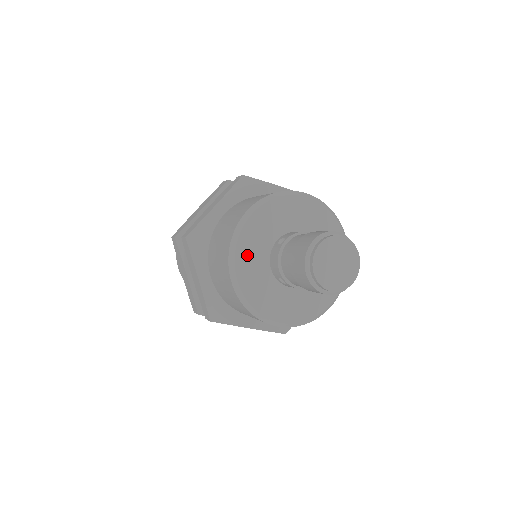
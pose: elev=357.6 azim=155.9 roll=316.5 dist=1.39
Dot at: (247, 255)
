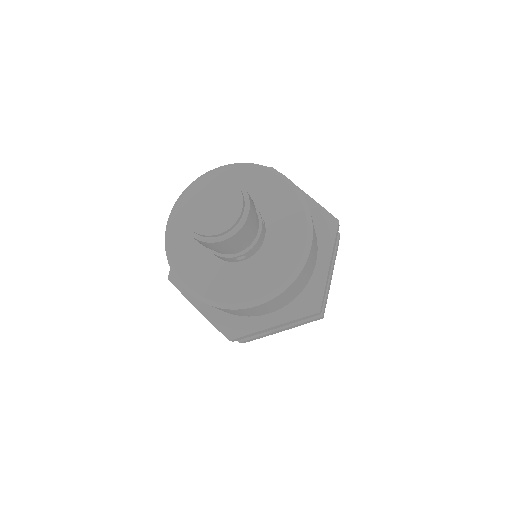
Dot at: occluded
